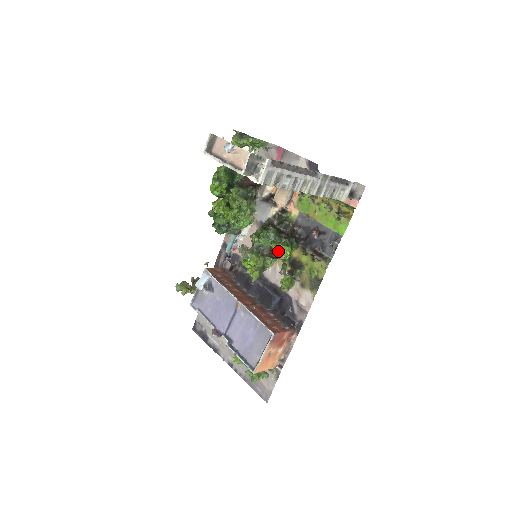
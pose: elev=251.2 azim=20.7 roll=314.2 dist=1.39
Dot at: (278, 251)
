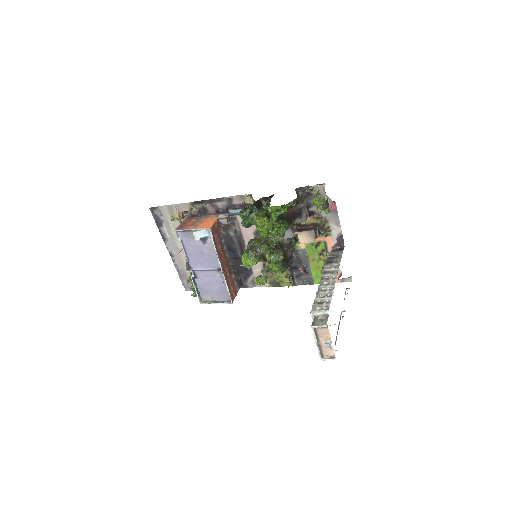
Dot at: occluded
